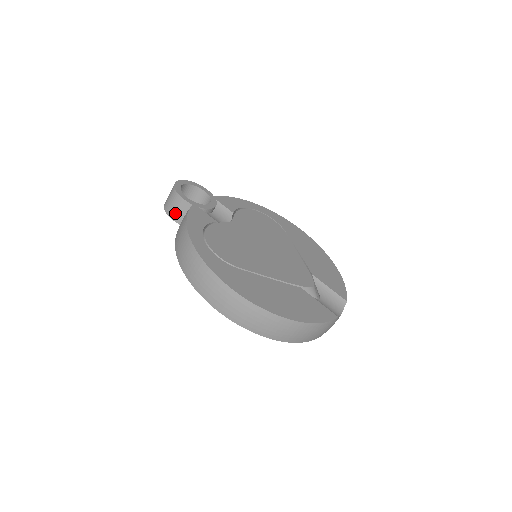
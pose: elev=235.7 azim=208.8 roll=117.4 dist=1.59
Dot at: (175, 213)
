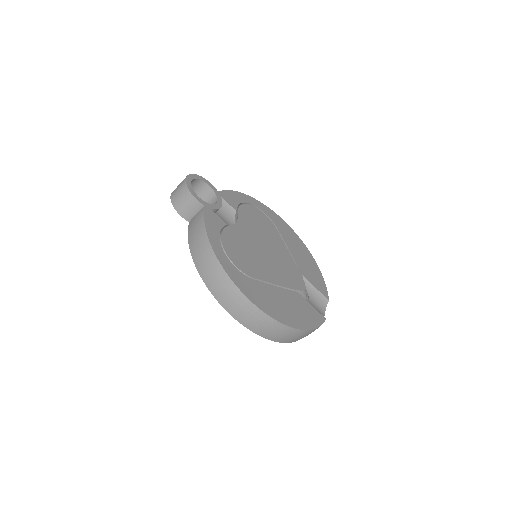
Dot at: (185, 211)
